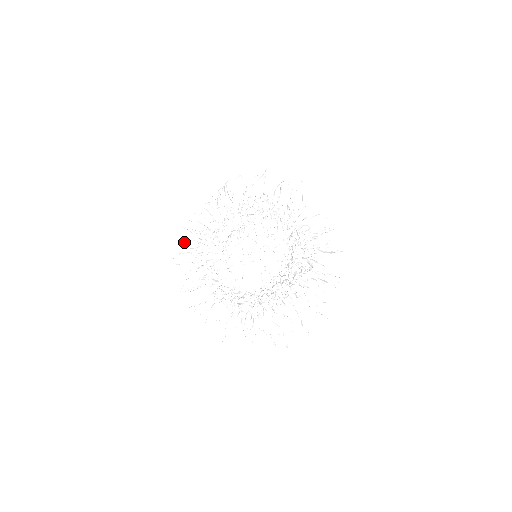
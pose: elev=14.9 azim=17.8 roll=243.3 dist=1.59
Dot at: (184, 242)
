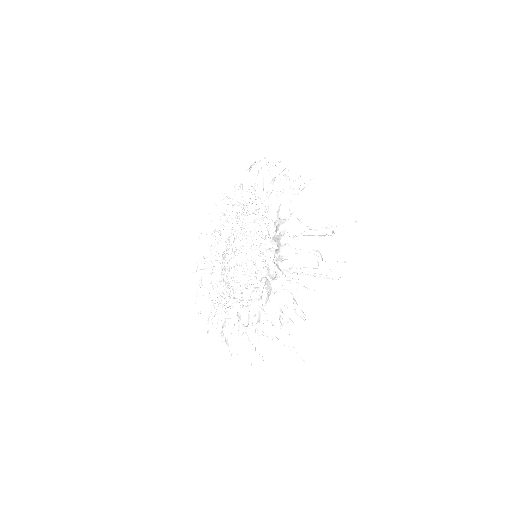
Dot at: (212, 221)
